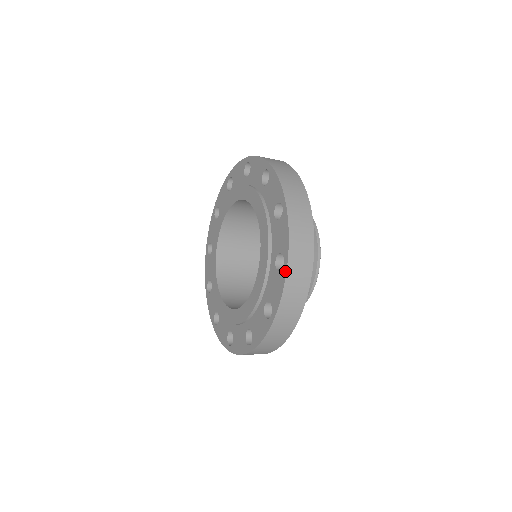
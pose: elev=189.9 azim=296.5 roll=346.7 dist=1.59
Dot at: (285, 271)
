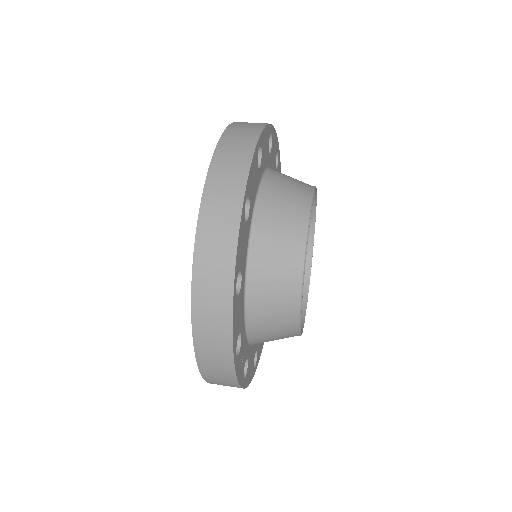
Dot at: (197, 360)
